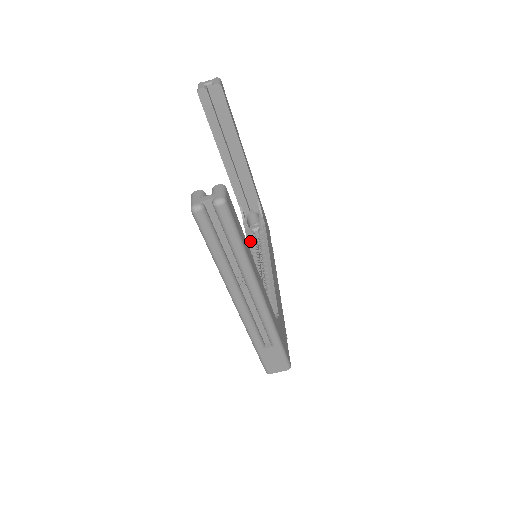
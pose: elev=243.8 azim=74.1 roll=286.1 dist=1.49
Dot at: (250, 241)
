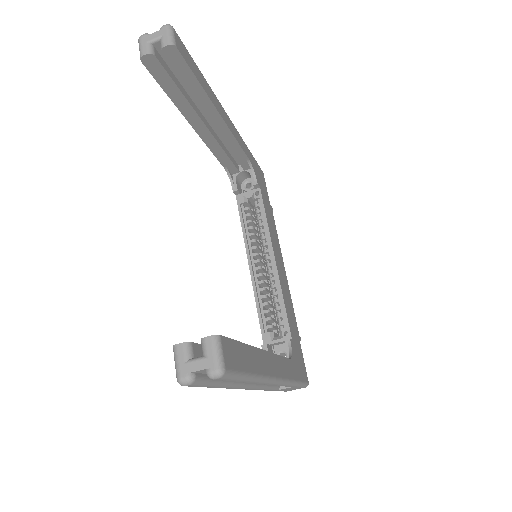
Dot at: (244, 214)
